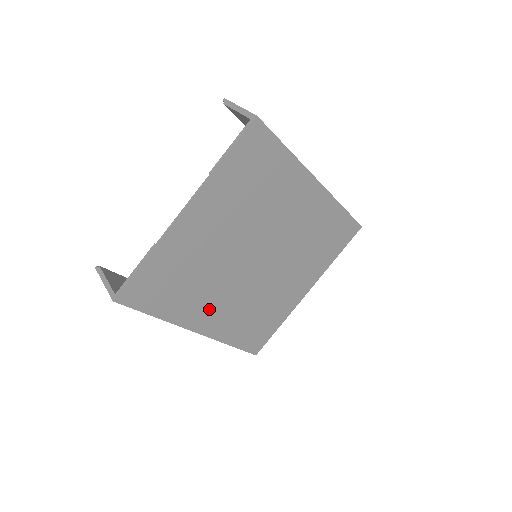
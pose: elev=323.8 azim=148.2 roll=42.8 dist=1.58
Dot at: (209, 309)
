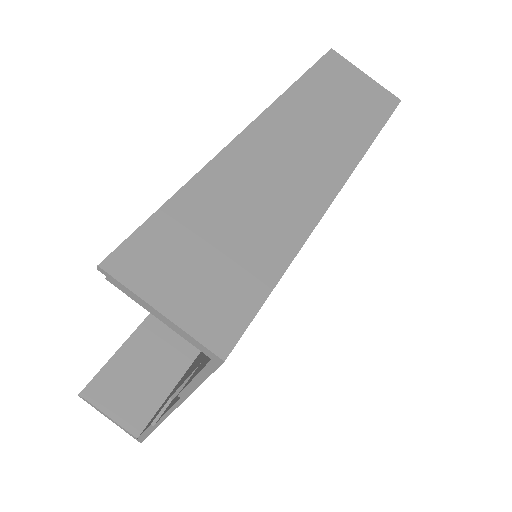
Dot at: occluded
